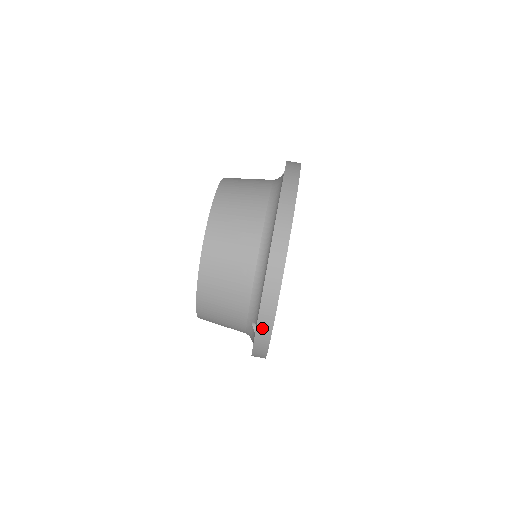
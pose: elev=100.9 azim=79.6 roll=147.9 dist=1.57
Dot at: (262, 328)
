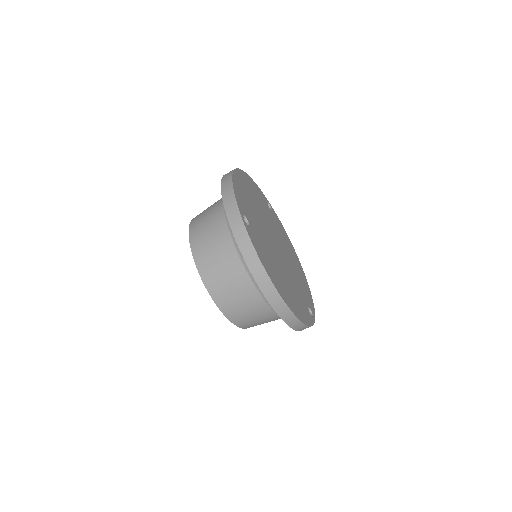
Dot at: occluded
